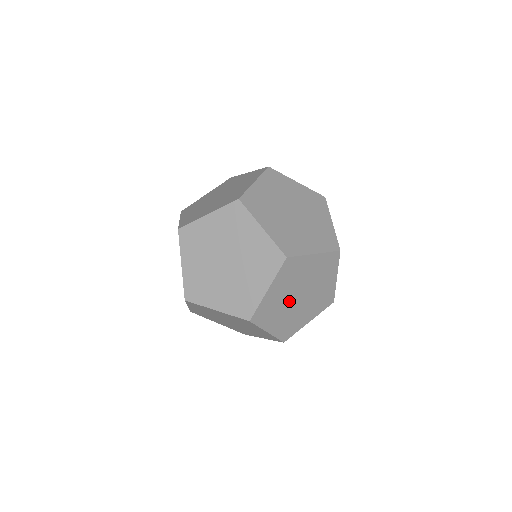
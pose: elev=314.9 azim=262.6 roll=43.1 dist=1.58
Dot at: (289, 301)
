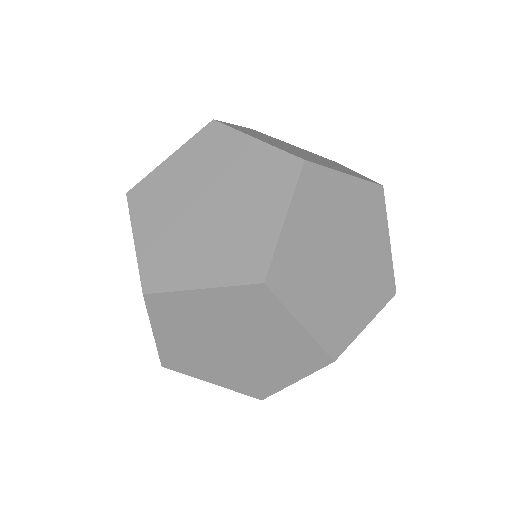
Dot at: occluded
